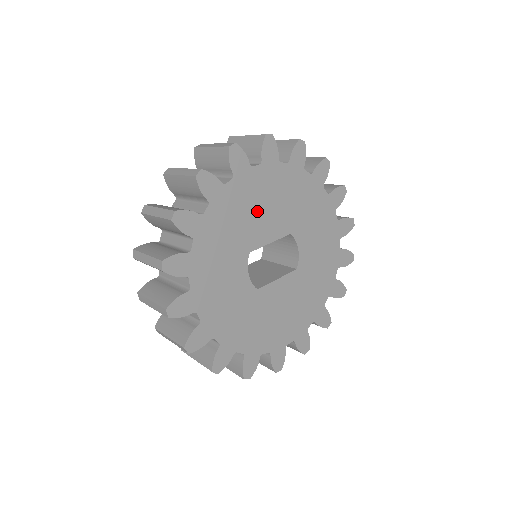
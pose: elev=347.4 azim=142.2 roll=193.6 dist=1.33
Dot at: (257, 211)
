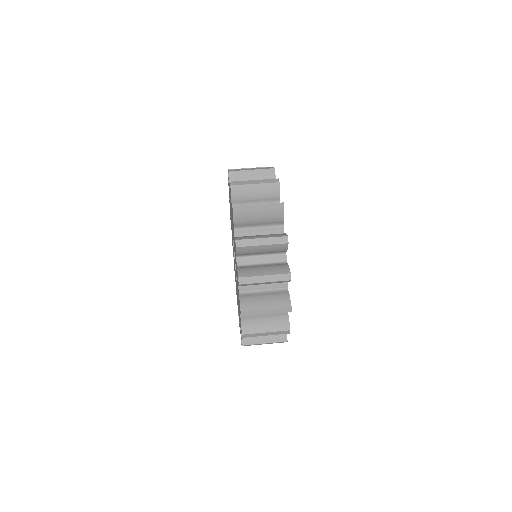
Dot at: occluded
